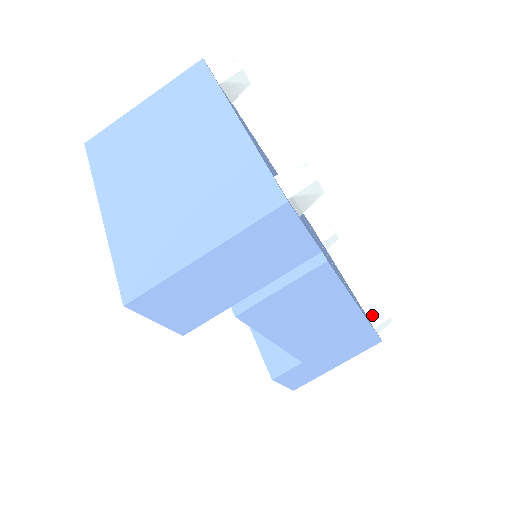
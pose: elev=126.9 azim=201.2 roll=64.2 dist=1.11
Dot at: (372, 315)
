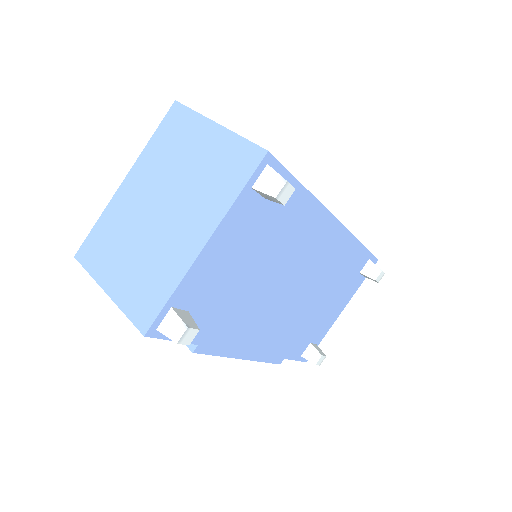
Dot at: (311, 350)
